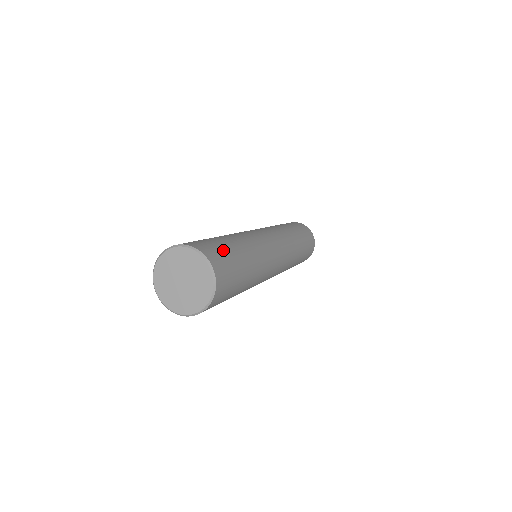
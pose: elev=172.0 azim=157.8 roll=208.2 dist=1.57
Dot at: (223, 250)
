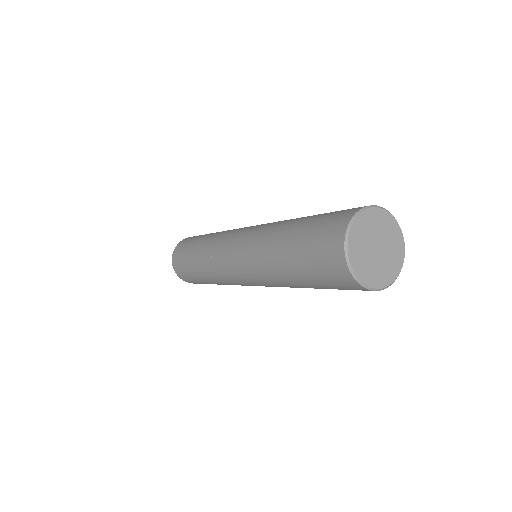
Dot at: (335, 211)
